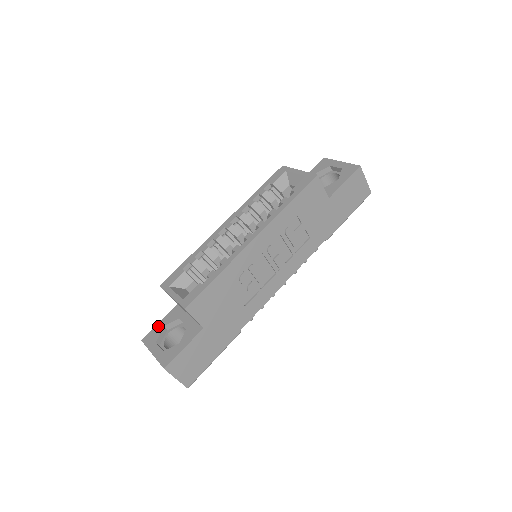
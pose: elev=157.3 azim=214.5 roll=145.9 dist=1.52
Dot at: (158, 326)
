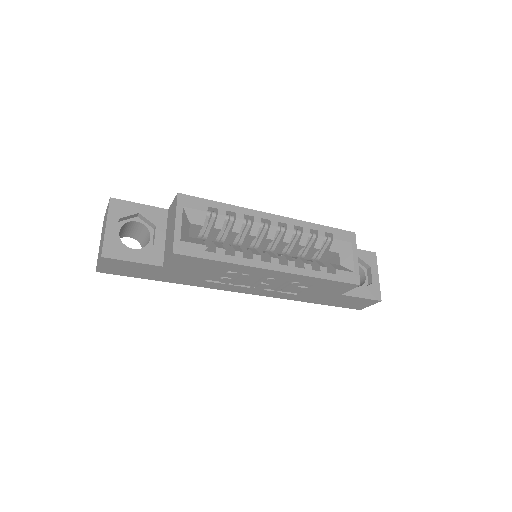
Dot at: (135, 206)
